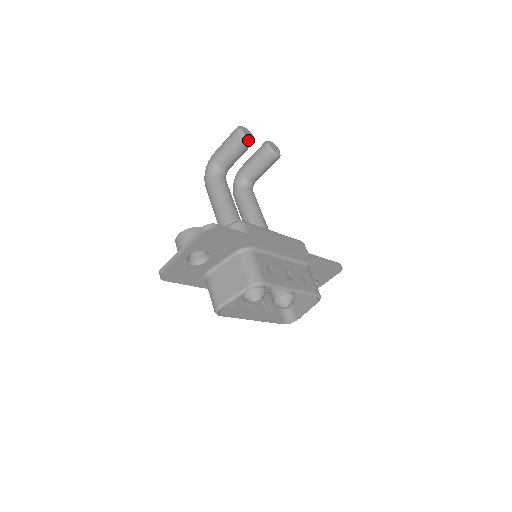
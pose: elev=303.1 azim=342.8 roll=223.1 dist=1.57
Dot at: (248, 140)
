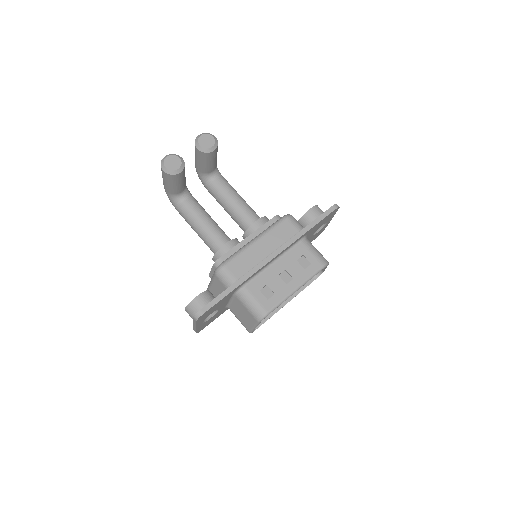
Dot at: (178, 172)
